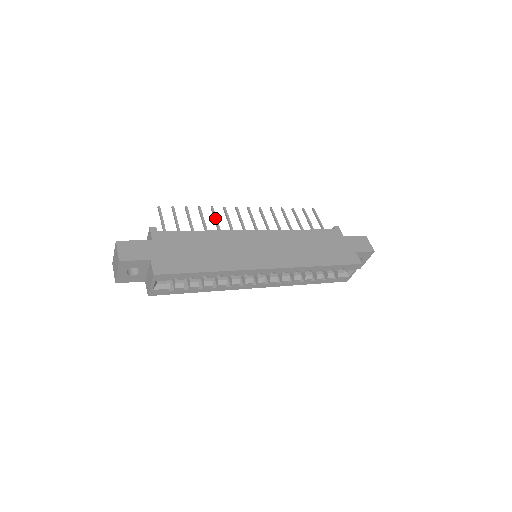
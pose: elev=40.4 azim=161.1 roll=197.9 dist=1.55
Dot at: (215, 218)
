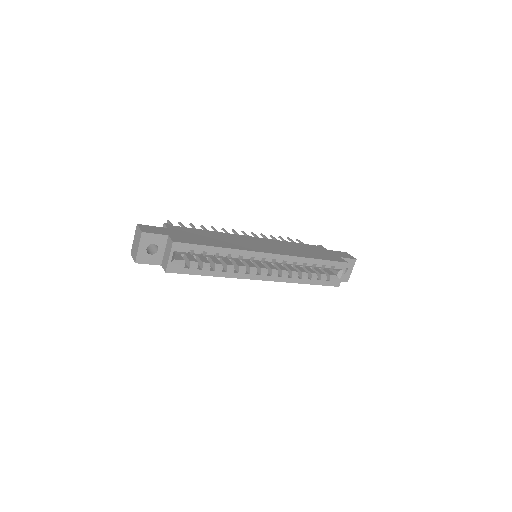
Dot at: (216, 231)
